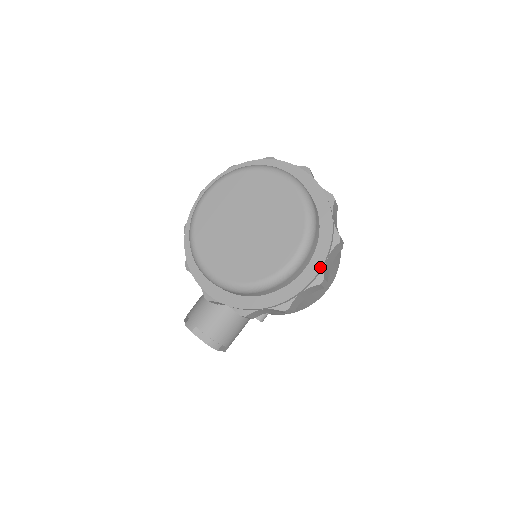
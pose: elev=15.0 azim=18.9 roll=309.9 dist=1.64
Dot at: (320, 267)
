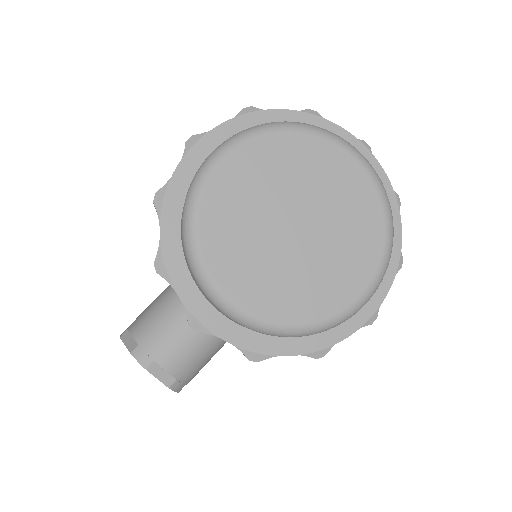
Dot at: (380, 303)
